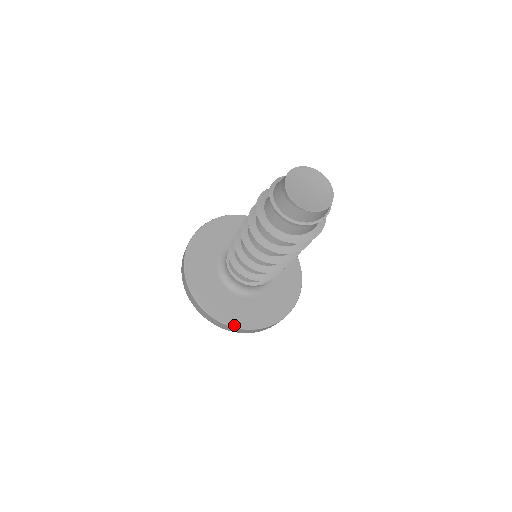
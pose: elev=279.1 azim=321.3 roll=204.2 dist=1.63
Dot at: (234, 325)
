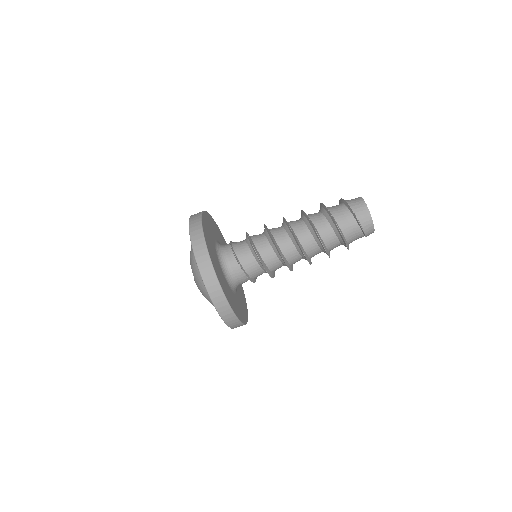
Dot at: (223, 289)
